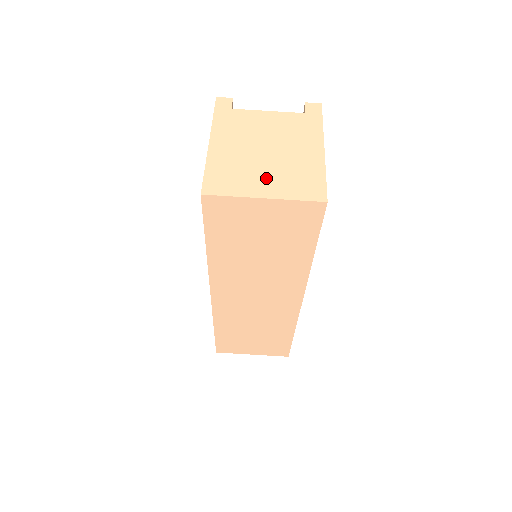
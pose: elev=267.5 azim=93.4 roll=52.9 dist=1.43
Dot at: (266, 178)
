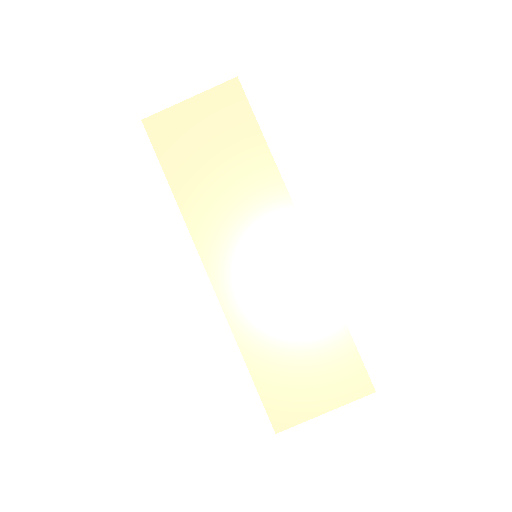
Dot at: occluded
